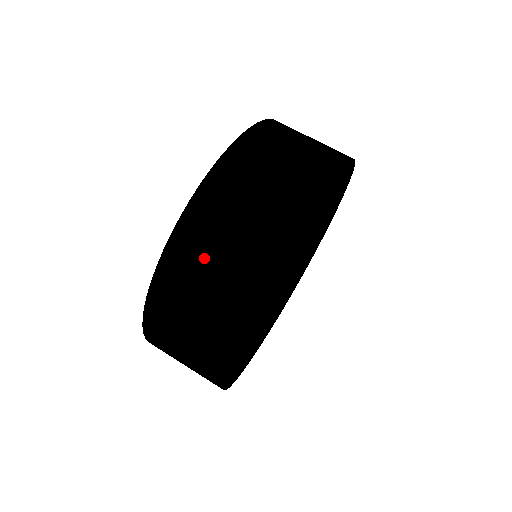
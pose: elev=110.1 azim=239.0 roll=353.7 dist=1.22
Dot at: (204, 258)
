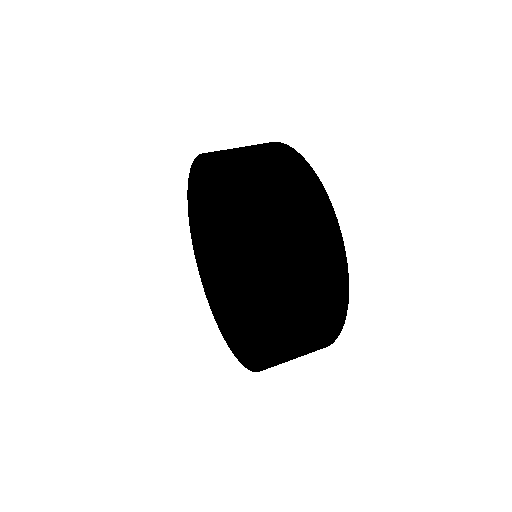
Dot at: (302, 311)
